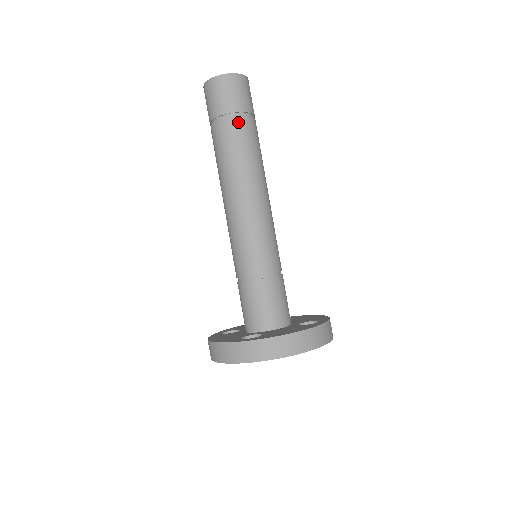
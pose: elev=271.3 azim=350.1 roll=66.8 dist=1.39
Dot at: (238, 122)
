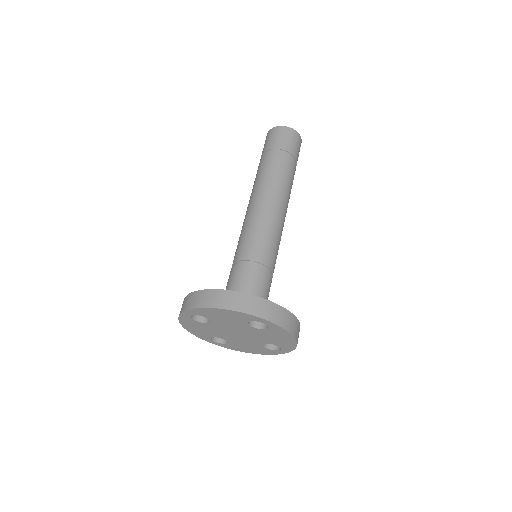
Dot at: (271, 155)
